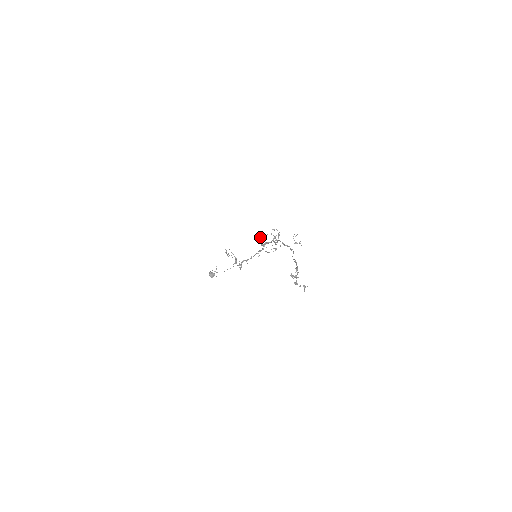
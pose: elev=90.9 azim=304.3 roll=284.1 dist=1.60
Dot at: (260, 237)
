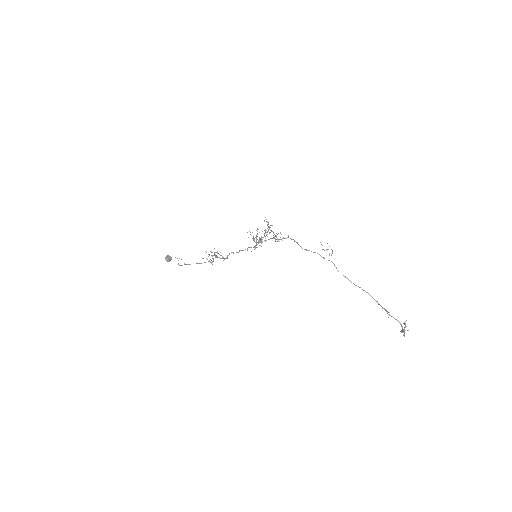
Dot at: occluded
